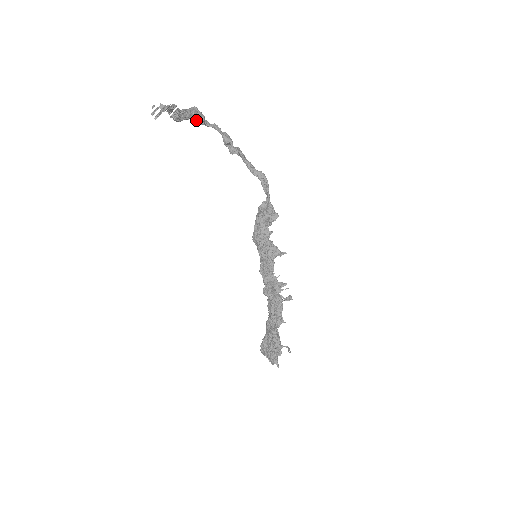
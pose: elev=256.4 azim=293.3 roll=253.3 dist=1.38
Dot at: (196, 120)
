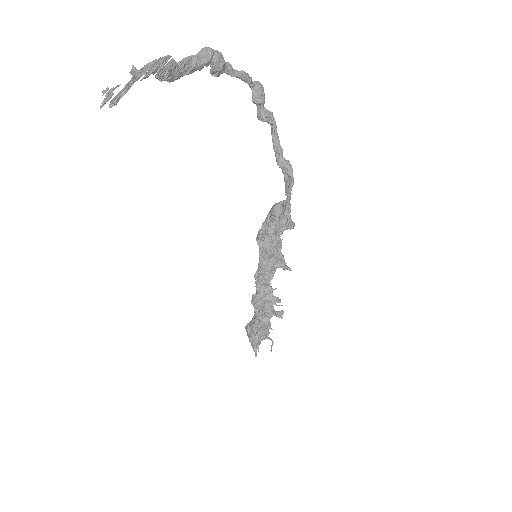
Dot at: (210, 66)
